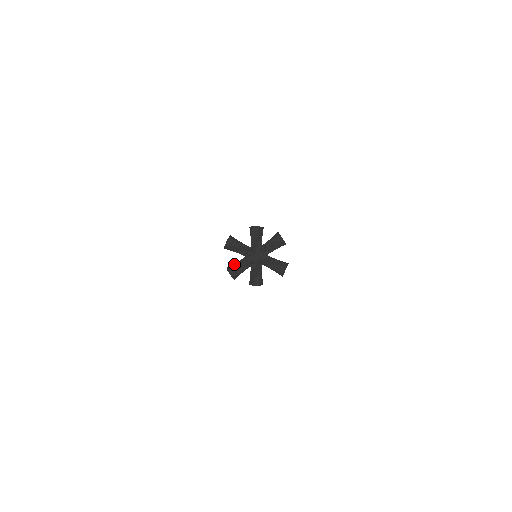
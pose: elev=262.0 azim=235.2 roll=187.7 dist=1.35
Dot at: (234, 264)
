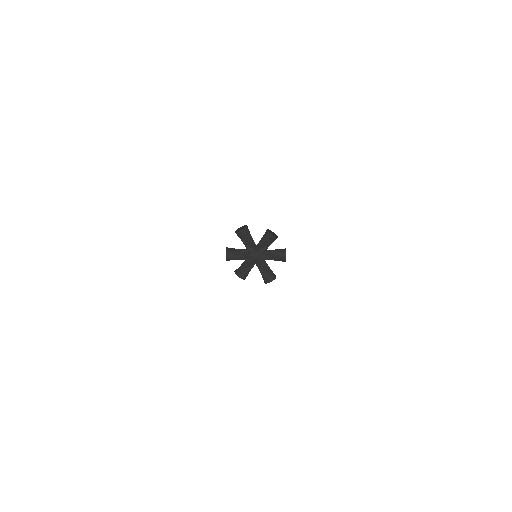
Dot at: (234, 250)
